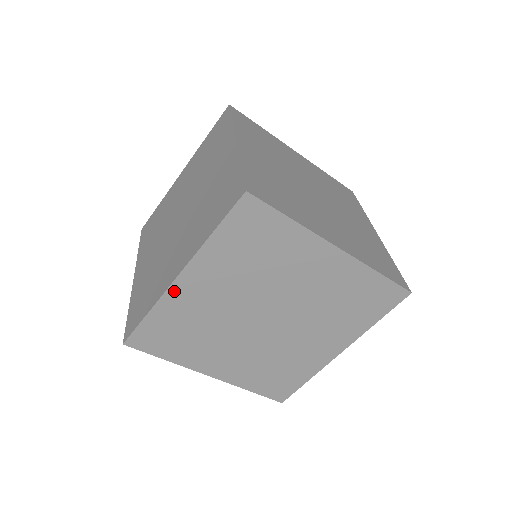
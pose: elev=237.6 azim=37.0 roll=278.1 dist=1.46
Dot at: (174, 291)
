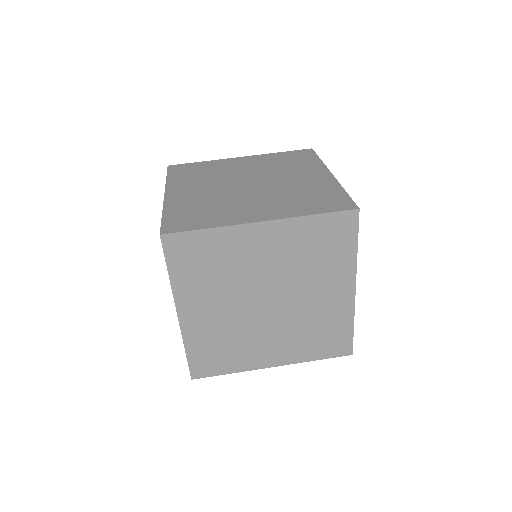
Dot at: (185, 326)
